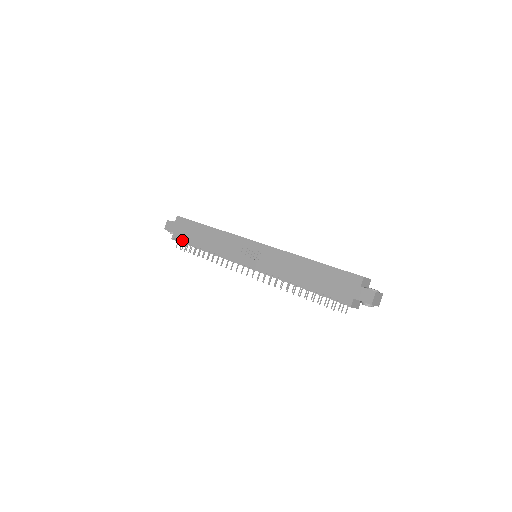
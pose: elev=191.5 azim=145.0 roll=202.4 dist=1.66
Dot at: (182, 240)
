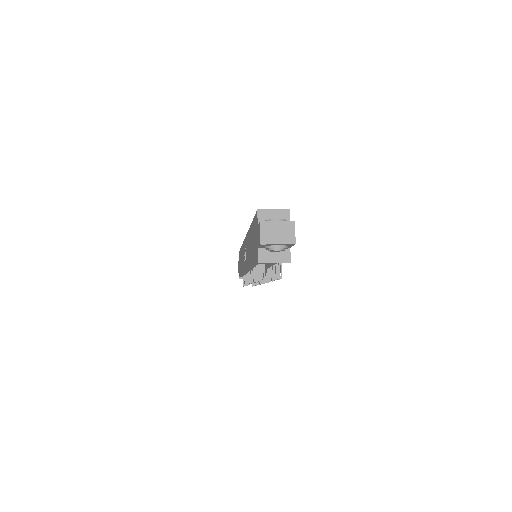
Dot at: occluded
